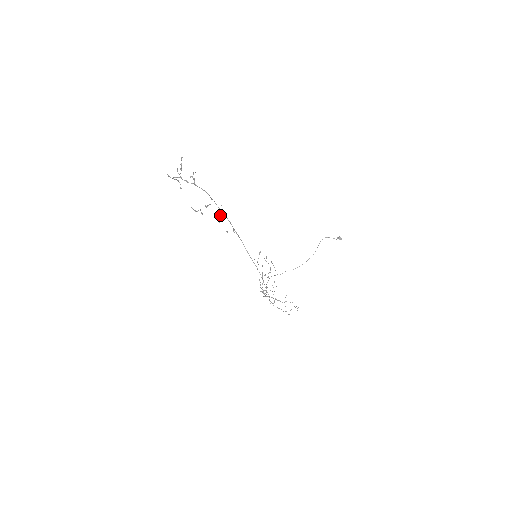
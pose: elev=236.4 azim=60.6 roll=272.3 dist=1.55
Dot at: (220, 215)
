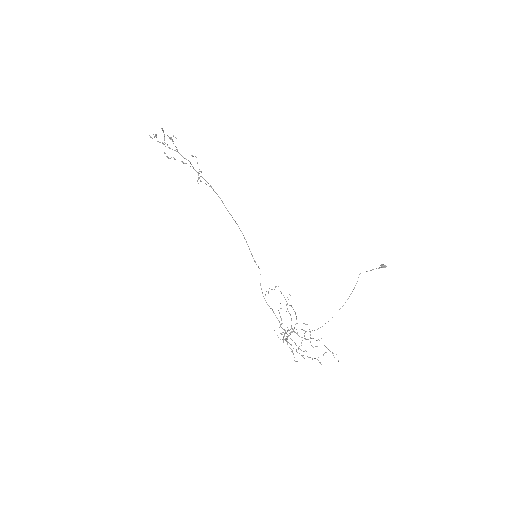
Dot at: (199, 177)
